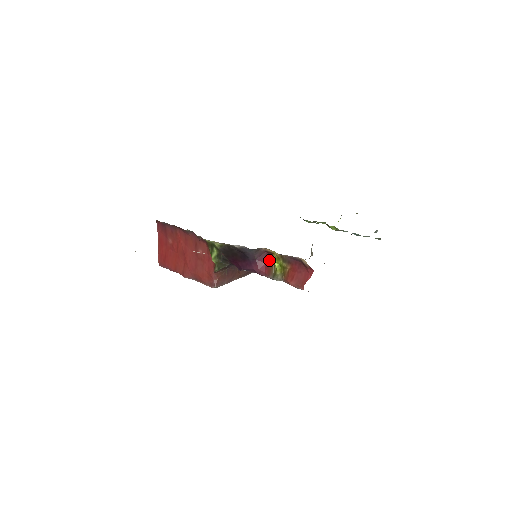
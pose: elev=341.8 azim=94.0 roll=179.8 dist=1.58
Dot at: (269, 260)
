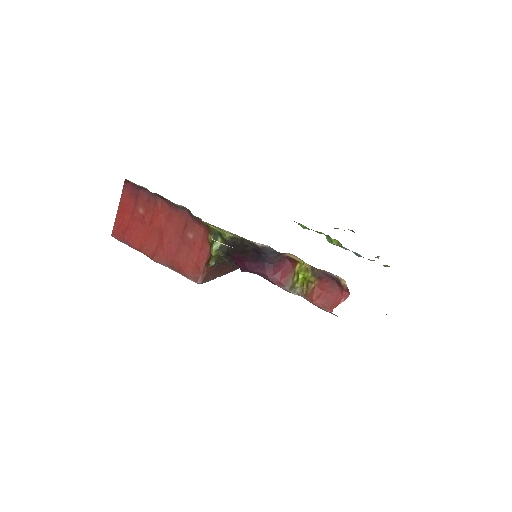
Dot at: (288, 268)
